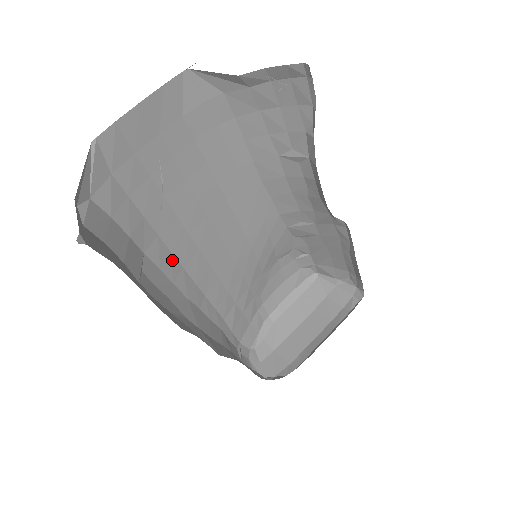
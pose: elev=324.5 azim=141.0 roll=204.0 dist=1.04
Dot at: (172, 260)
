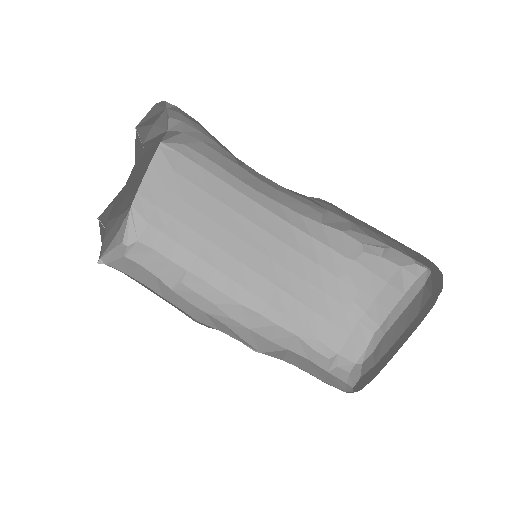
Dot at: (217, 274)
